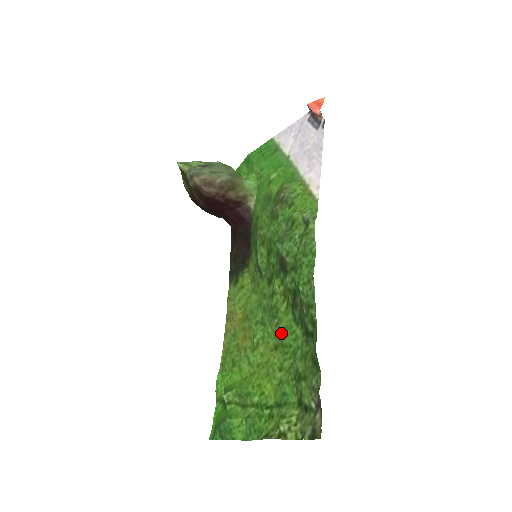
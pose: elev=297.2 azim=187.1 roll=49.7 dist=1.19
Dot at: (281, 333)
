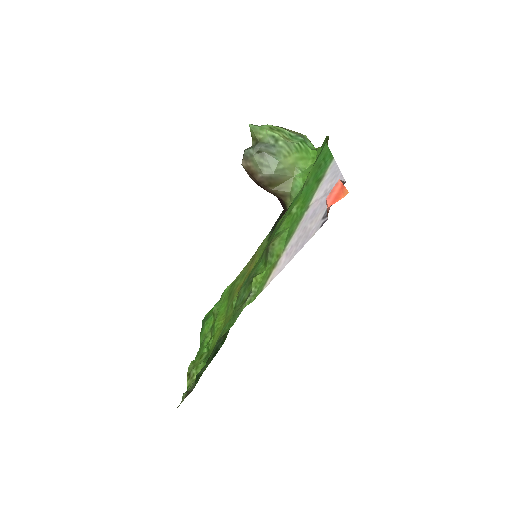
Dot at: occluded
